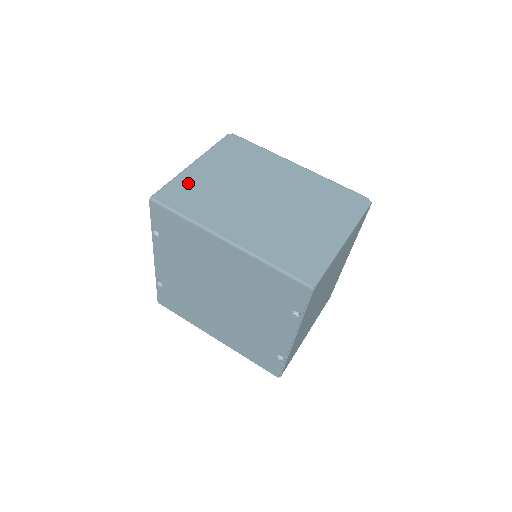
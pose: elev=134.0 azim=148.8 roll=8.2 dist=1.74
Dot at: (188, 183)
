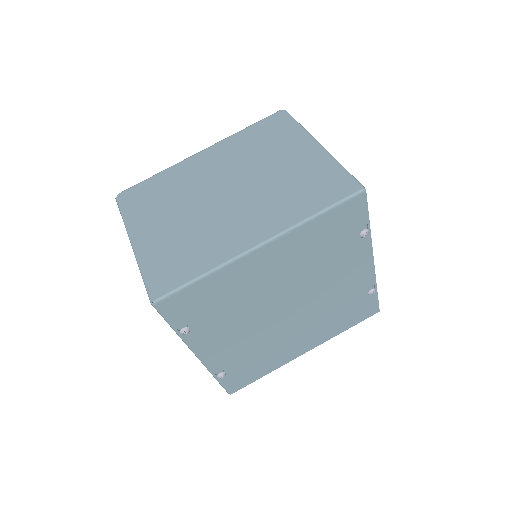
Dot at: (157, 257)
